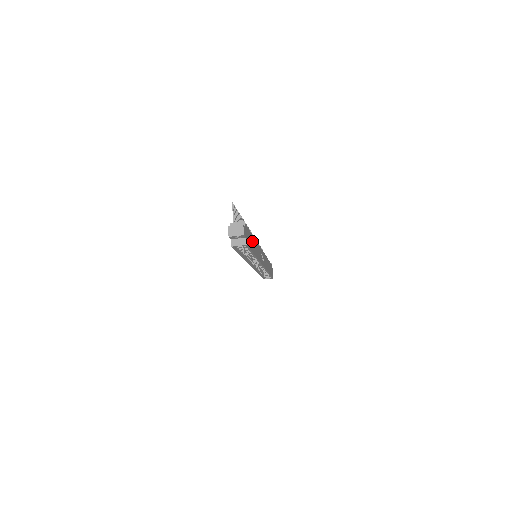
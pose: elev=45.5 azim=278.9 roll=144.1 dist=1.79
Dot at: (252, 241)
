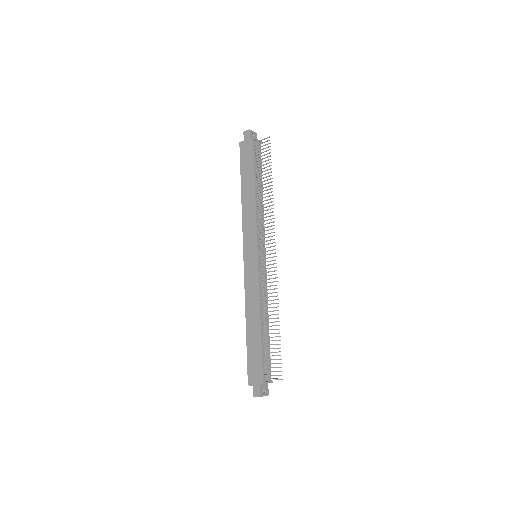
Dot at: occluded
